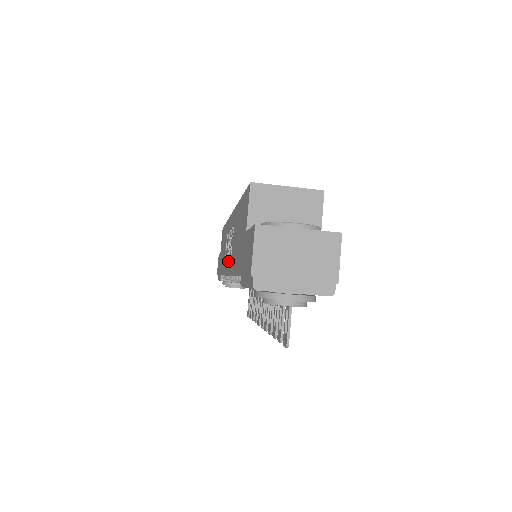
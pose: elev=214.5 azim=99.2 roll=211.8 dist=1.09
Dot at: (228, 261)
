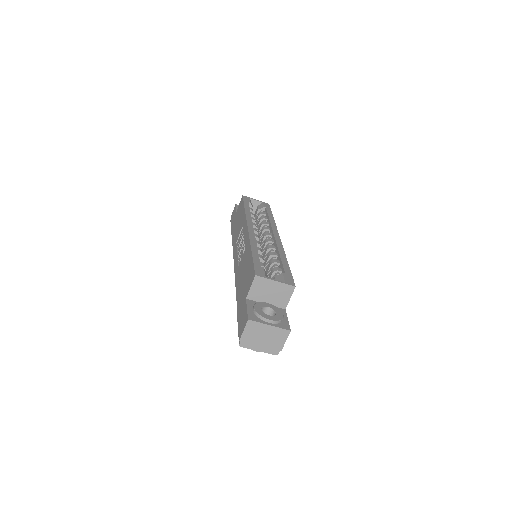
Dot at: (237, 259)
